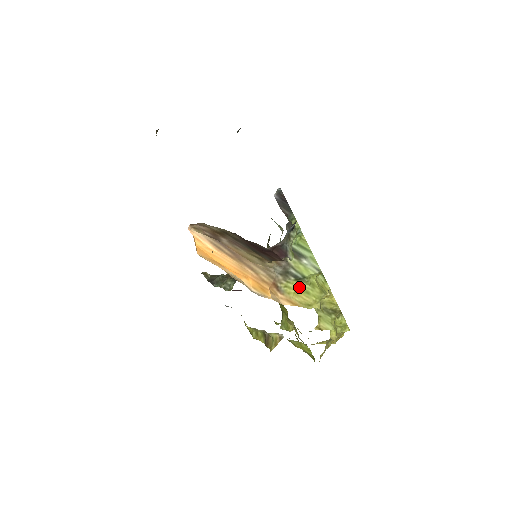
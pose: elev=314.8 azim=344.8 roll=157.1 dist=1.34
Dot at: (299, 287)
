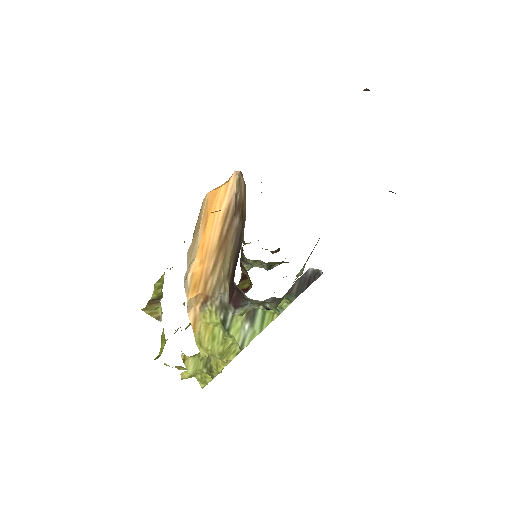
Dot at: (216, 327)
